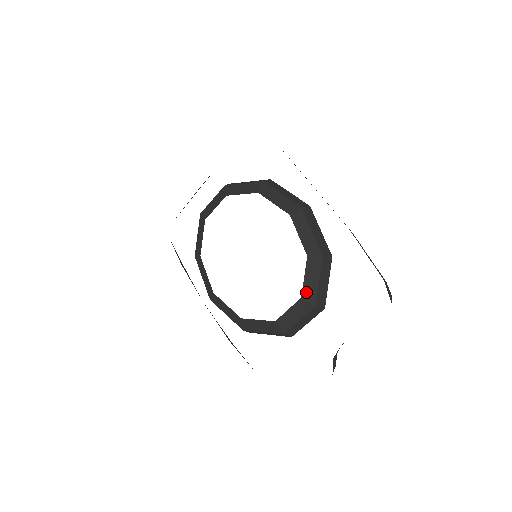
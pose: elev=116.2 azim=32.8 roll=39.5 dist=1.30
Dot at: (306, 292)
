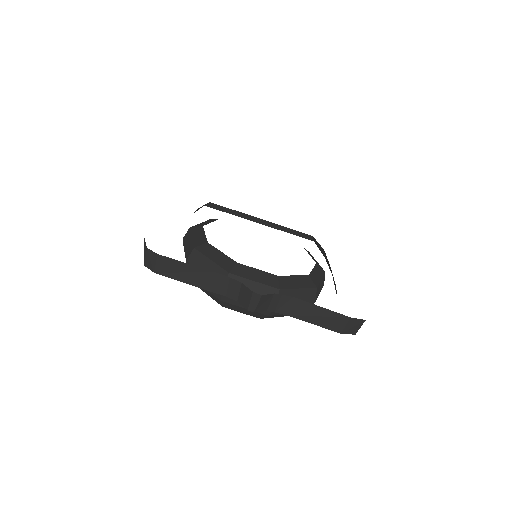
Dot at: (285, 279)
